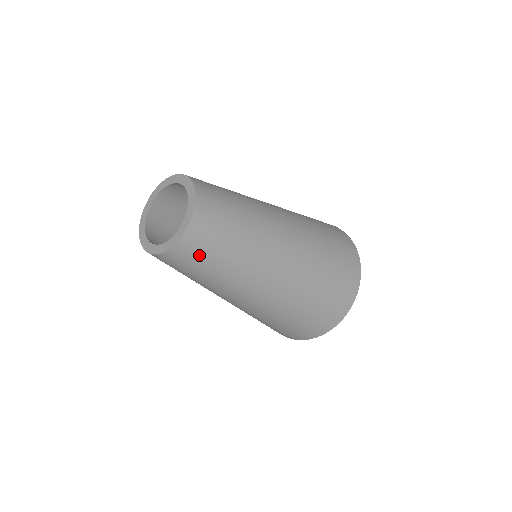
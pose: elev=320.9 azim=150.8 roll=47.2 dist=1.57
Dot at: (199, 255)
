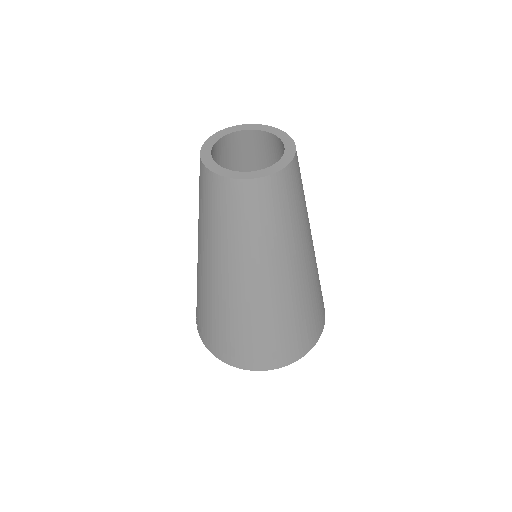
Dot at: (299, 180)
